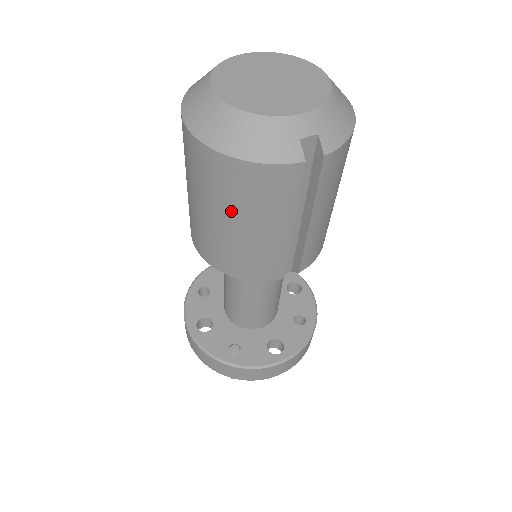
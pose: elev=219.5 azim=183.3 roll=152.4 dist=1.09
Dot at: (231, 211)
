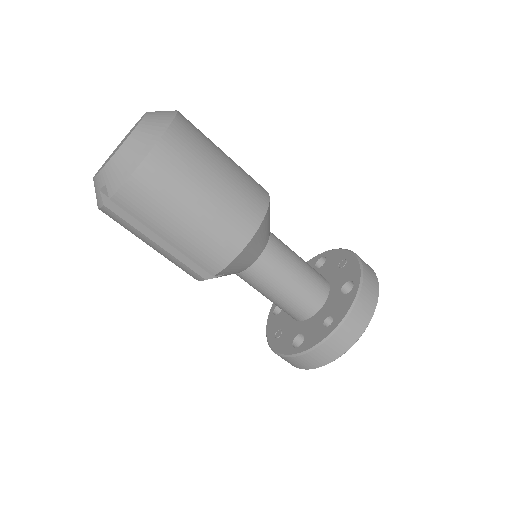
Dot at: occluded
